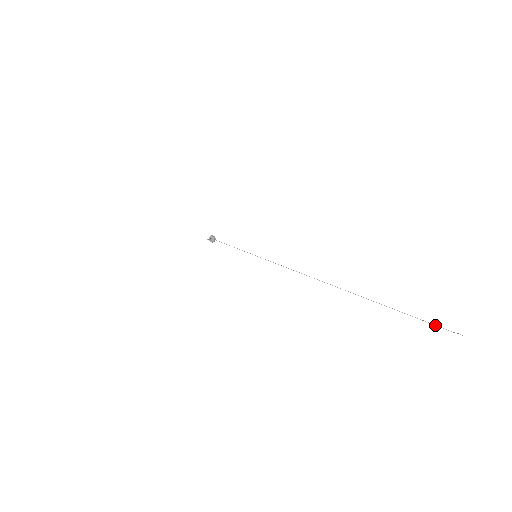
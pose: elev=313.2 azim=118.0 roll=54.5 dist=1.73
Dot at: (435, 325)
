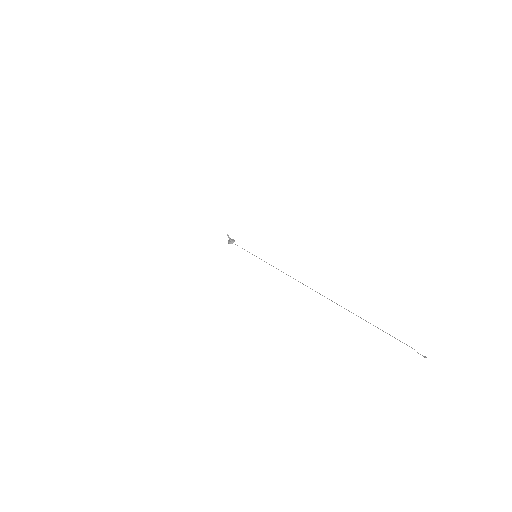
Dot at: occluded
